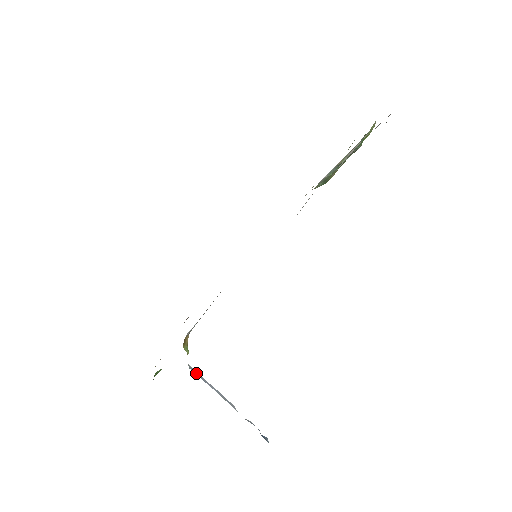
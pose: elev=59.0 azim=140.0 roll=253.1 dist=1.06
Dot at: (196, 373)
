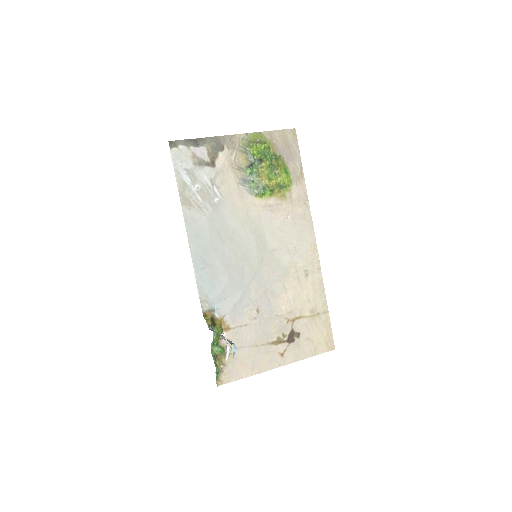
Dot at: (211, 330)
